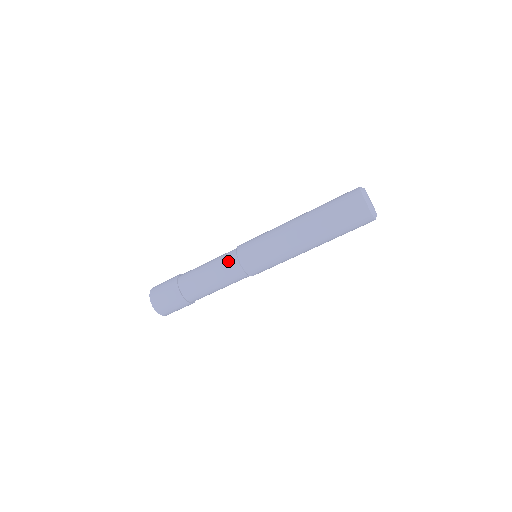
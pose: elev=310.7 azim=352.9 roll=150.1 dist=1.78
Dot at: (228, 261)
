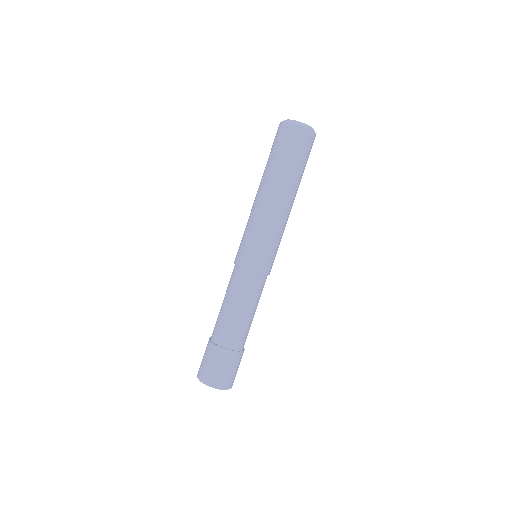
Dot at: (234, 278)
